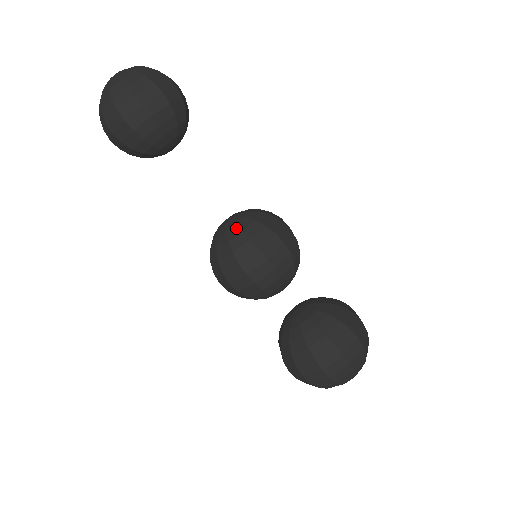
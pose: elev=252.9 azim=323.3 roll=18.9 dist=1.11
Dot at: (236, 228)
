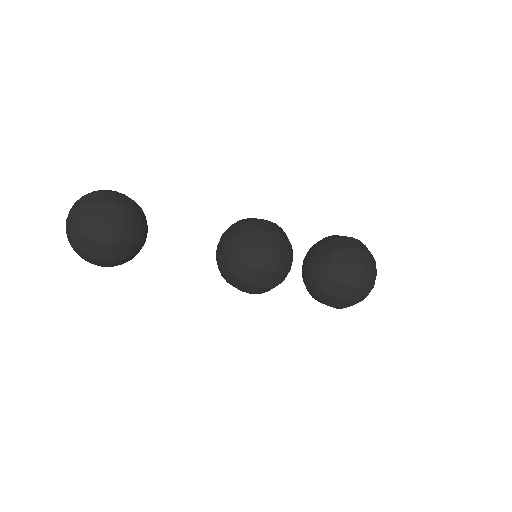
Dot at: (227, 269)
